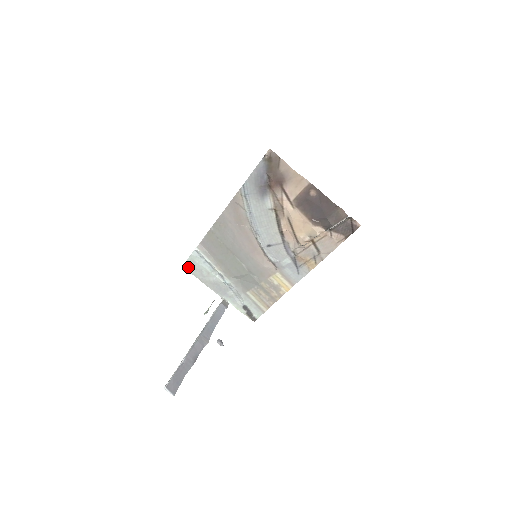
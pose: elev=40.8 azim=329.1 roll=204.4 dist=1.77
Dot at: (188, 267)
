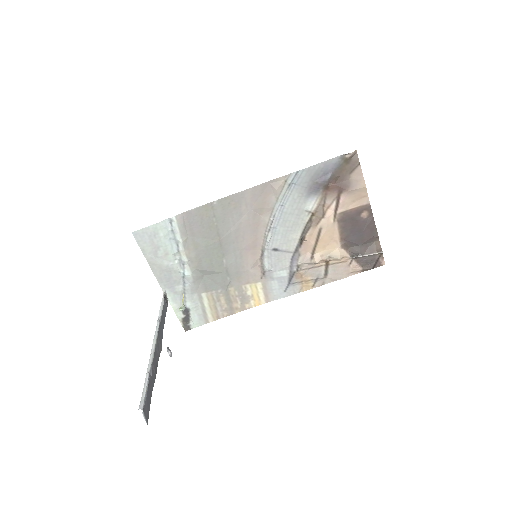
Dot at: (141, 236)
